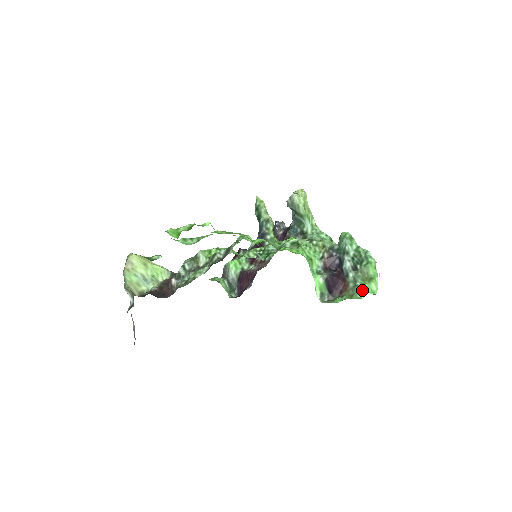
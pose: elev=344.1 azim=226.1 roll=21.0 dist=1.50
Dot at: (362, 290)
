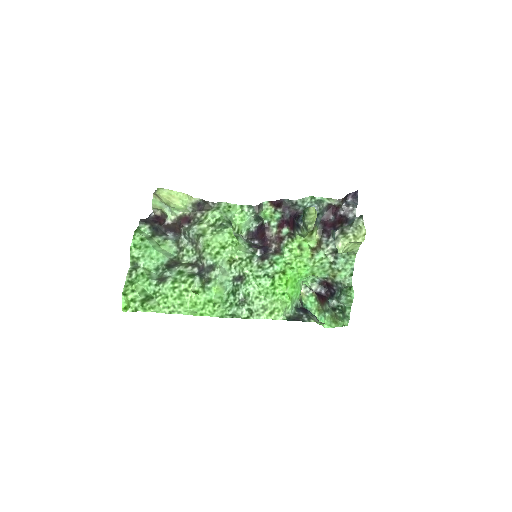
Dot at: (324, 319)
